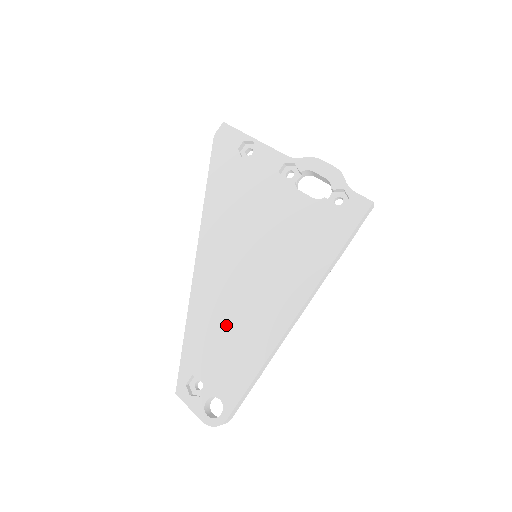
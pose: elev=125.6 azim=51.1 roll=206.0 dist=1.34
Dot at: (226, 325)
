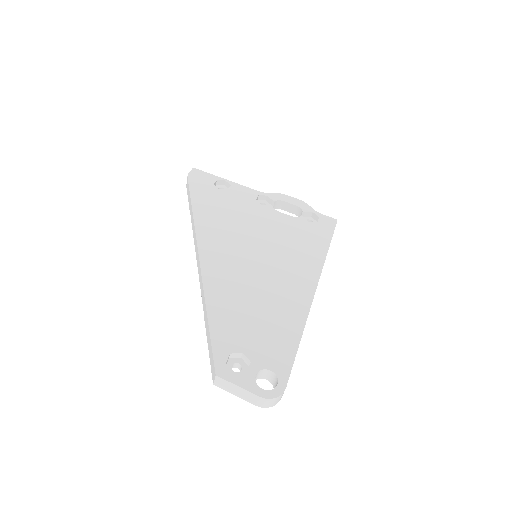
Dot at: (252, 305)
